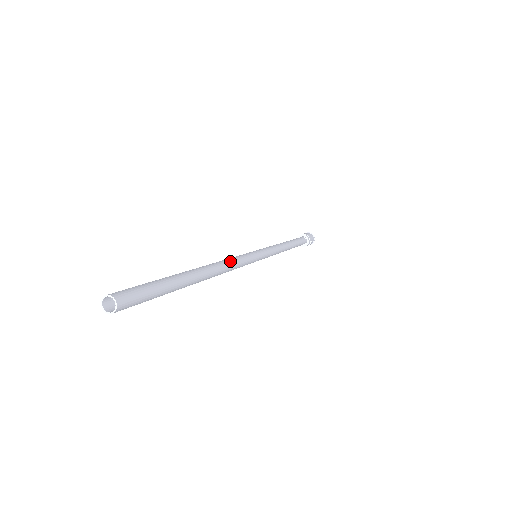
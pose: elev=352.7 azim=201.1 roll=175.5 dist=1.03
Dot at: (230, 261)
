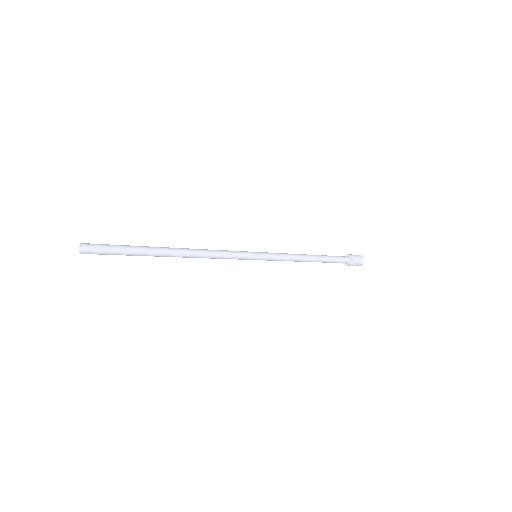
Dot at: (212, 251)
